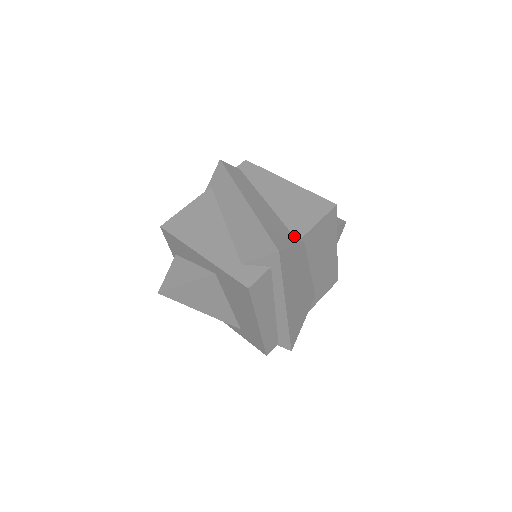
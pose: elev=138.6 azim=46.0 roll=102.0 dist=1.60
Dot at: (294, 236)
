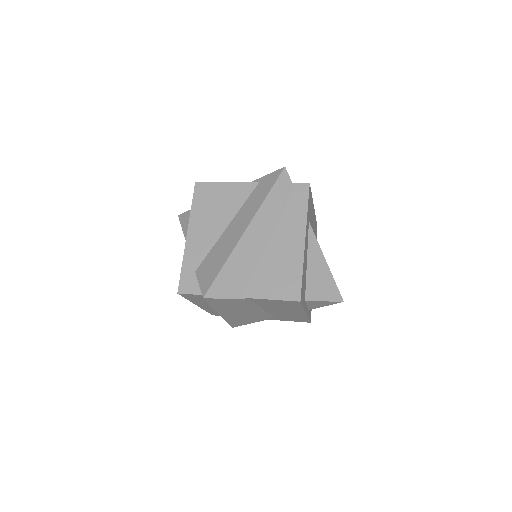
Dot at: (244, 291)
